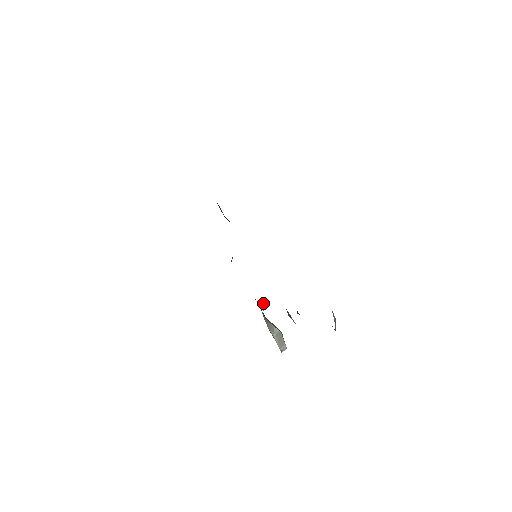
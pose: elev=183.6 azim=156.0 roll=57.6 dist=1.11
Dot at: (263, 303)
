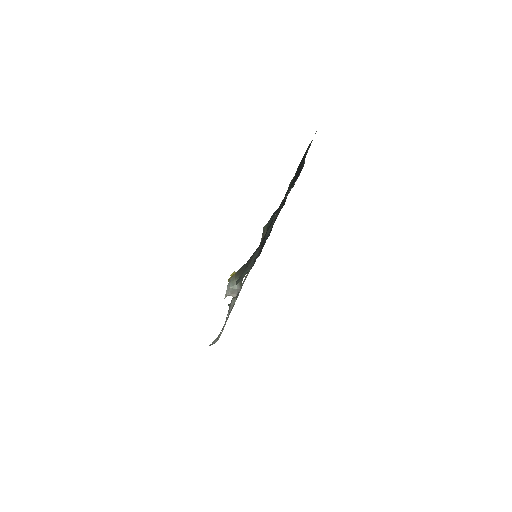
Dot at: occluded
